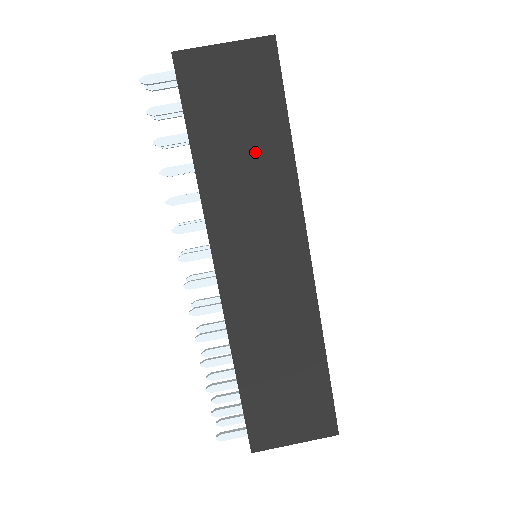
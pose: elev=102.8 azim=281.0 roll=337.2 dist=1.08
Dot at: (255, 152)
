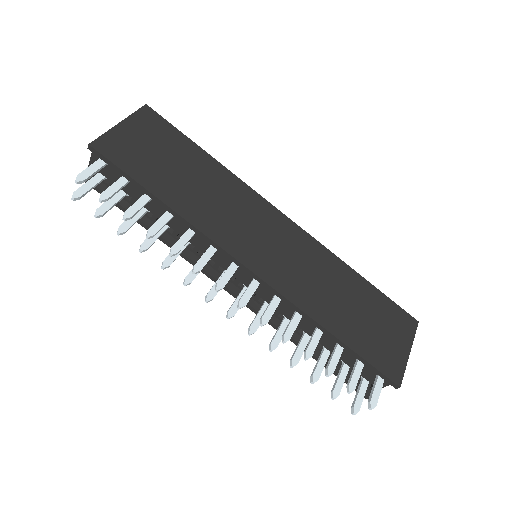
Dot at: (199, 176)
